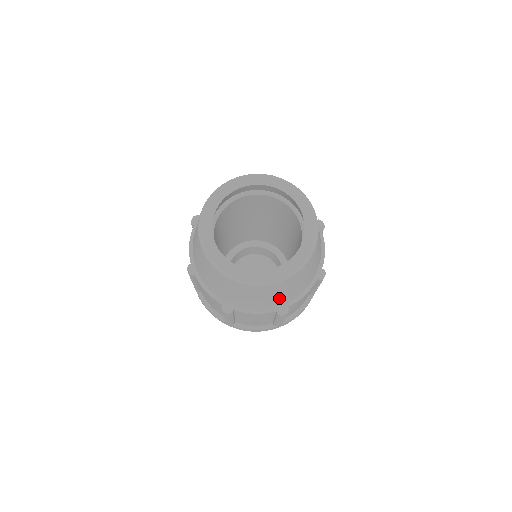
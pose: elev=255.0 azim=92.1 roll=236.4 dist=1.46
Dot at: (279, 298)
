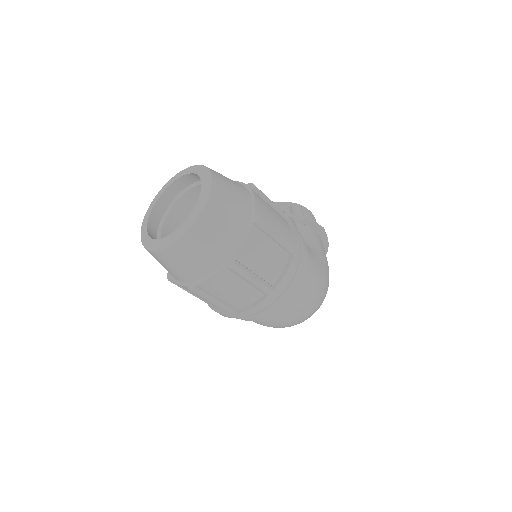
Dot at: (213, 251)
